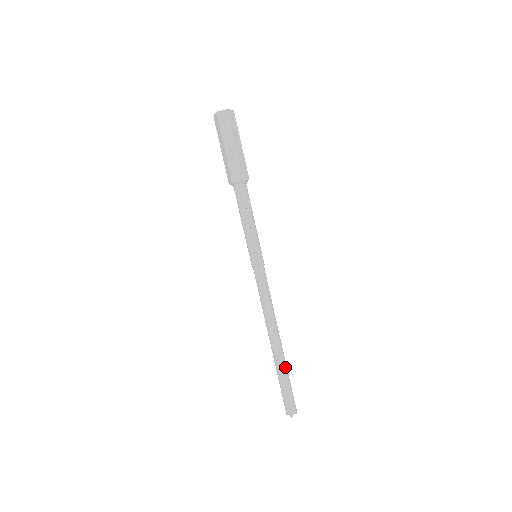
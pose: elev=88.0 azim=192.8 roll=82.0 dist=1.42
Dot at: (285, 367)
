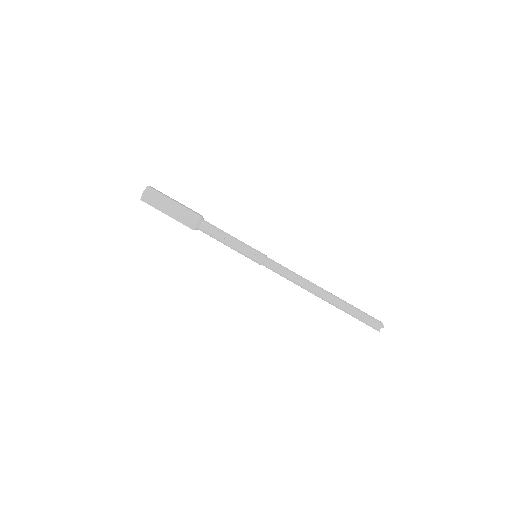
Dot at: (346, 302)
